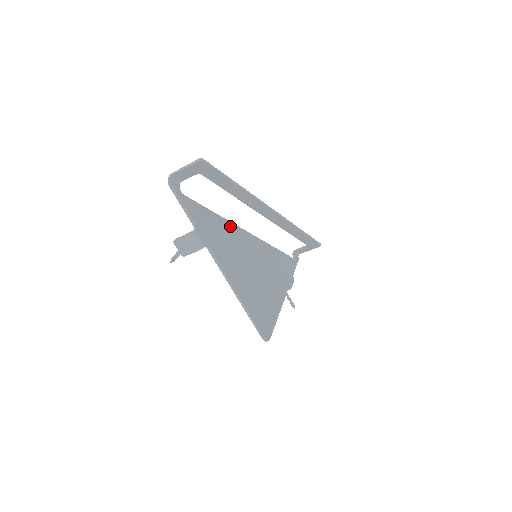
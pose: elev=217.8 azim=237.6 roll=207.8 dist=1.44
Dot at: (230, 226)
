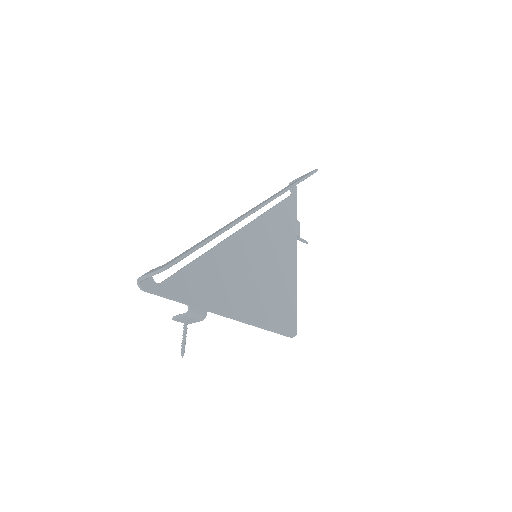
Dot at: (219, 251)
